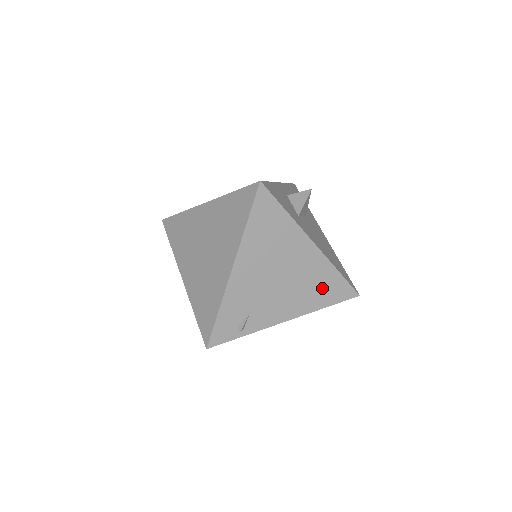
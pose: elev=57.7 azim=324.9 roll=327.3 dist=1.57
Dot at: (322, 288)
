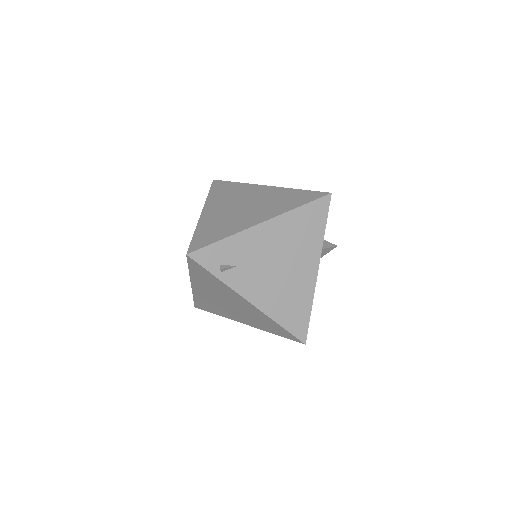
Dot at: (292, 307)
